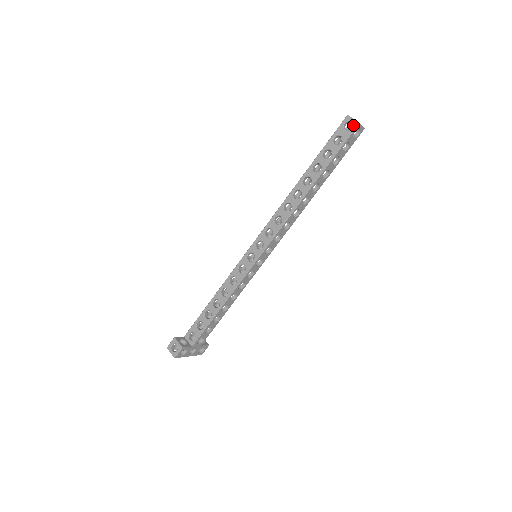
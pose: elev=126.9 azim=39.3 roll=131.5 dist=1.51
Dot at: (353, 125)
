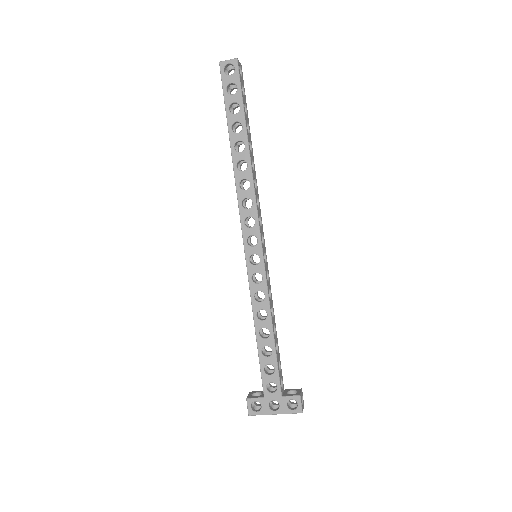
Dot at: (221, 69)
